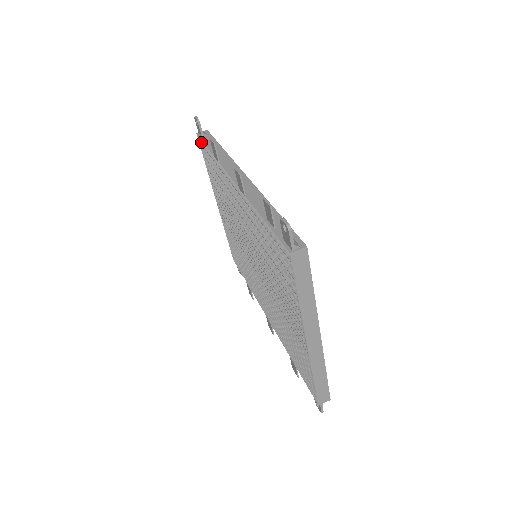
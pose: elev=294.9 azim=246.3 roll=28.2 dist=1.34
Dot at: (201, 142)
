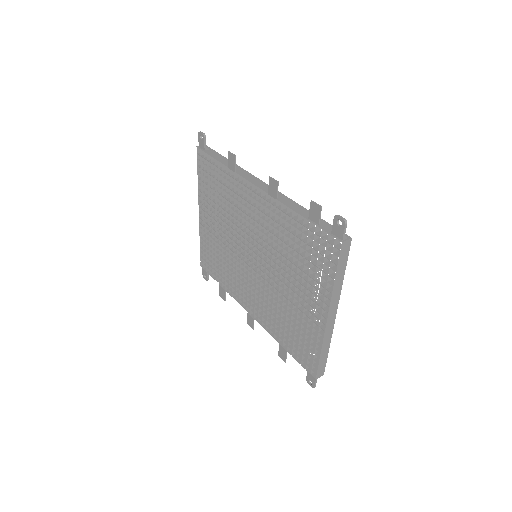
Dot at: occluded
